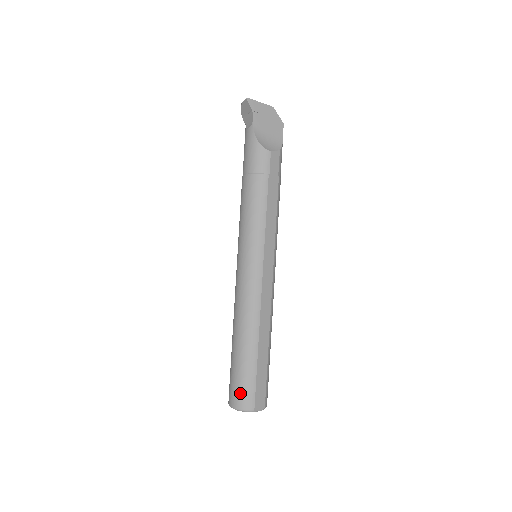
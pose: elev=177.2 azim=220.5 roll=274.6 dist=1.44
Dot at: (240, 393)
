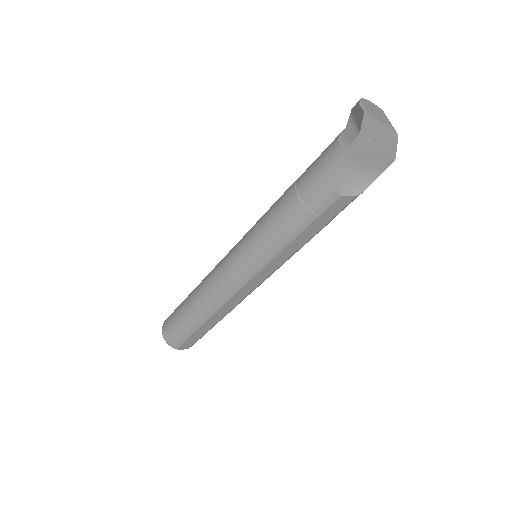
Dot at: (172, 334)
